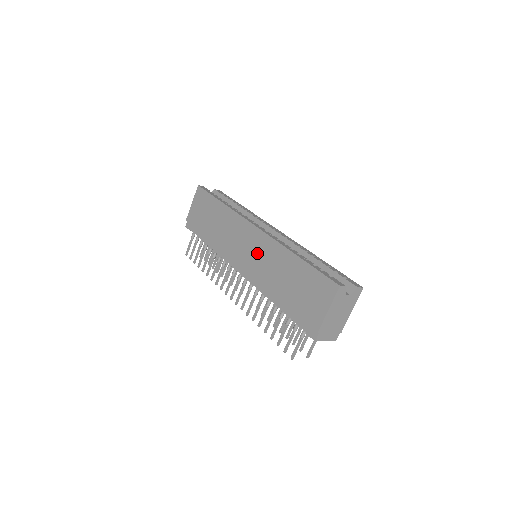
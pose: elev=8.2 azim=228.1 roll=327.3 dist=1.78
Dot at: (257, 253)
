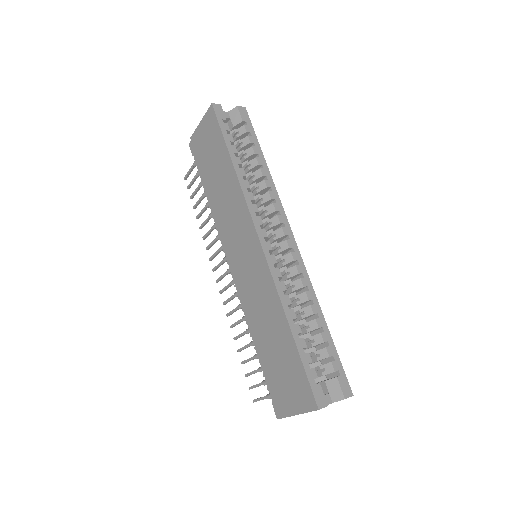
Dot at: (252, 274)
